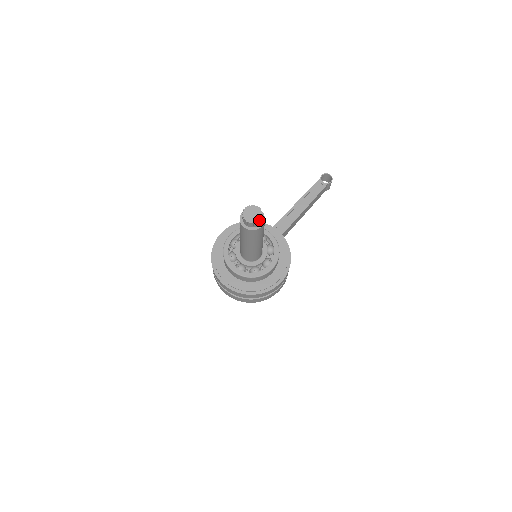
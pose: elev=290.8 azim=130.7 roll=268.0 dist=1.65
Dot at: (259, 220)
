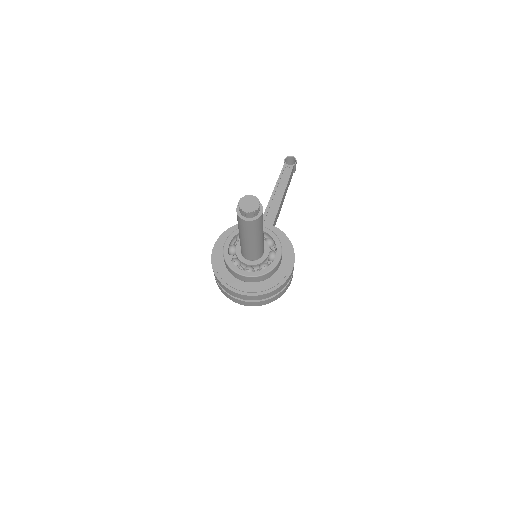
Dot at: (258, 207)
